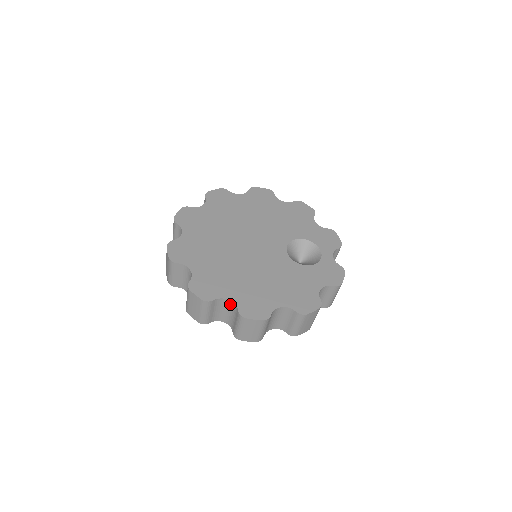
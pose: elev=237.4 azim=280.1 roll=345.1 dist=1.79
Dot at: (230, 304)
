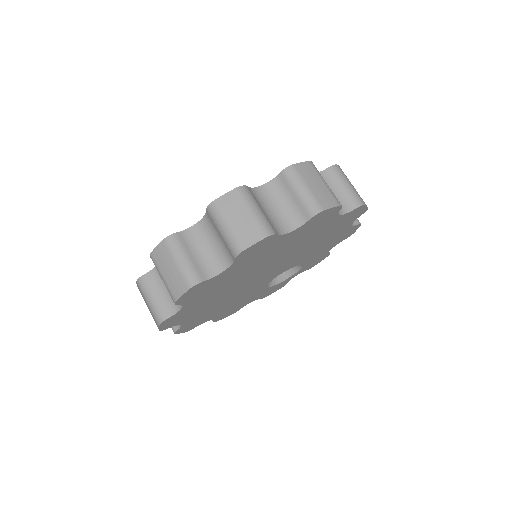
Dot at: occluded
